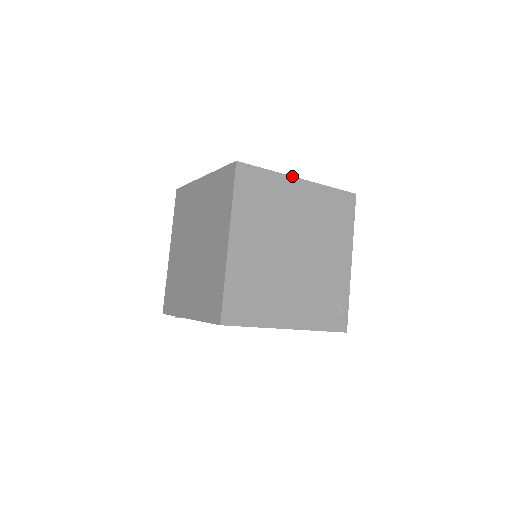
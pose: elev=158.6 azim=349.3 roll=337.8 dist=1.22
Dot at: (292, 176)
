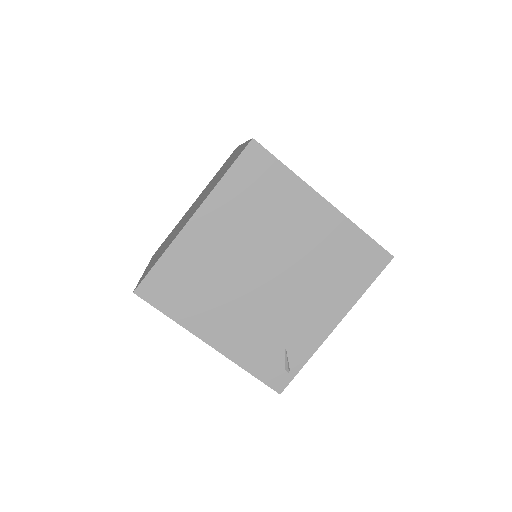
Dot at: occluded
